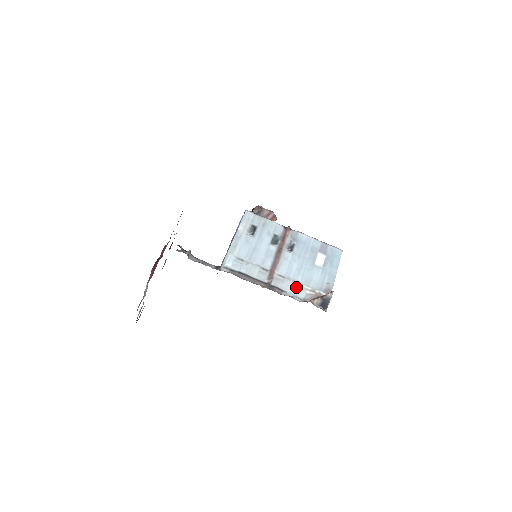
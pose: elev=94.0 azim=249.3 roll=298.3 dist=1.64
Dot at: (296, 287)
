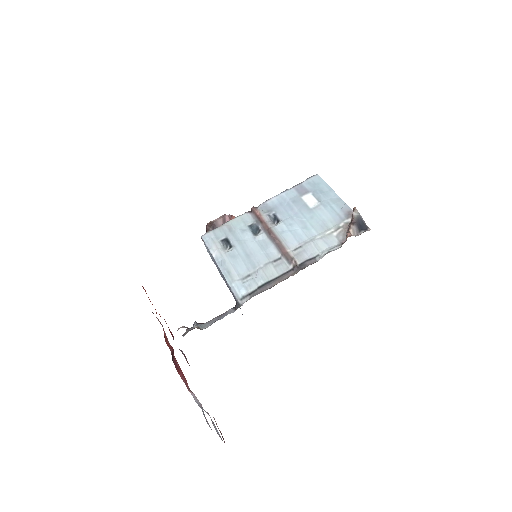
Dot at: (321, 242)
